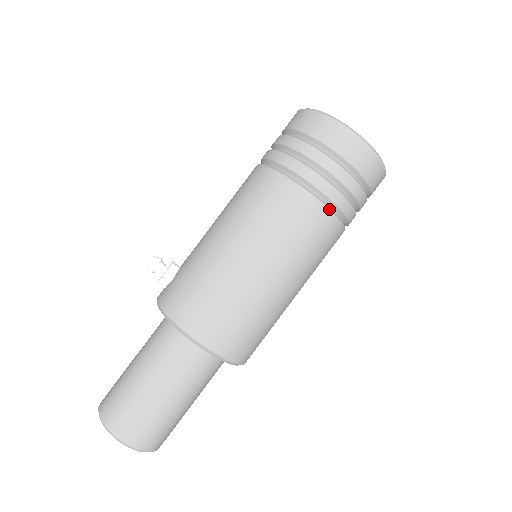
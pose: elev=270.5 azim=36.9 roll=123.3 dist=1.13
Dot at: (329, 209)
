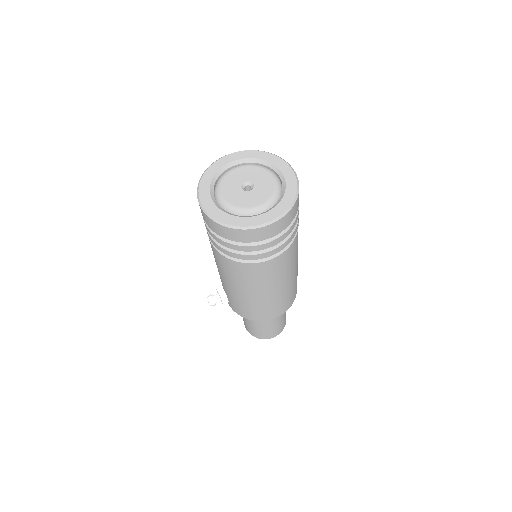
Dot at: (285, 251)
